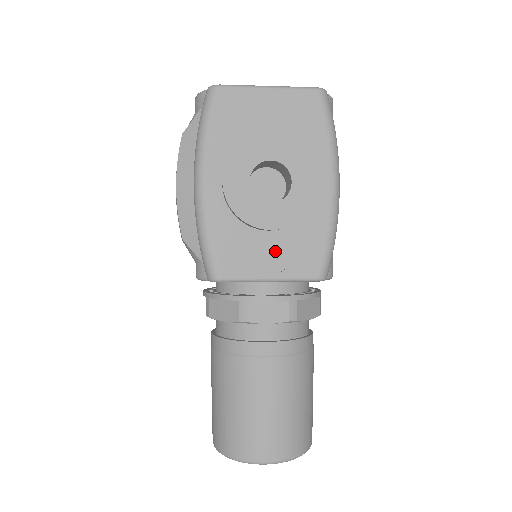
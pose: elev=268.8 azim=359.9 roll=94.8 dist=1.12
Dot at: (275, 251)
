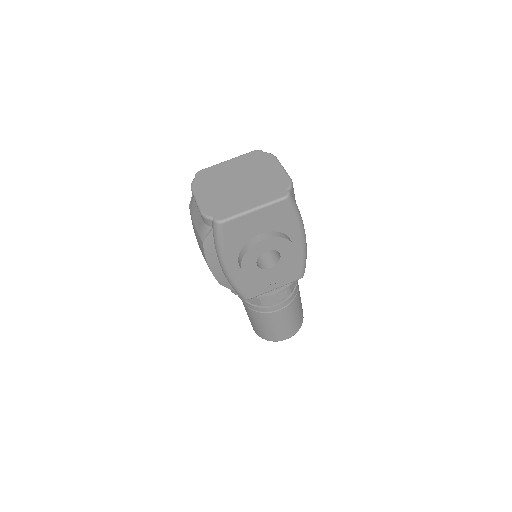
Dot at: (275, 278)
